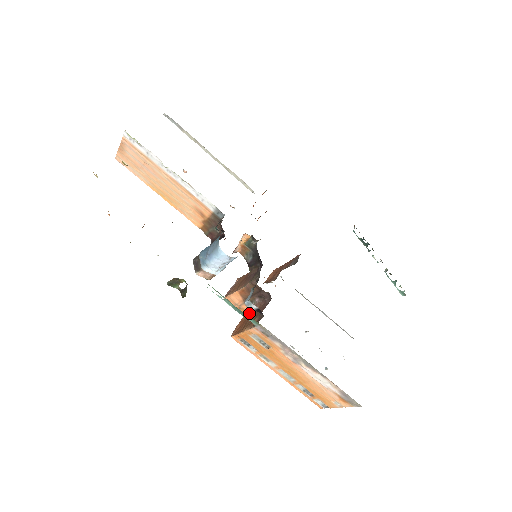
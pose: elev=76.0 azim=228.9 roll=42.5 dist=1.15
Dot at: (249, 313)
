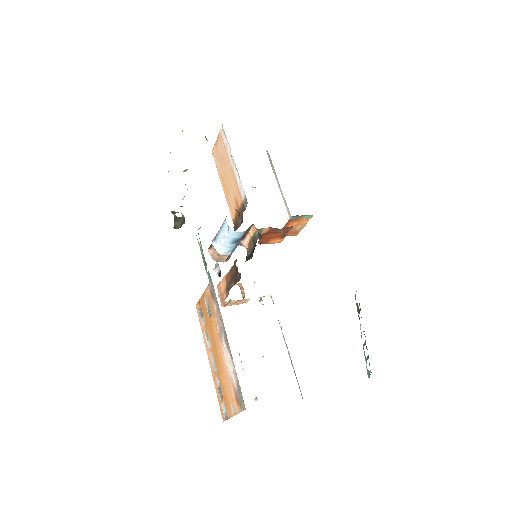
Dot at: occluded
